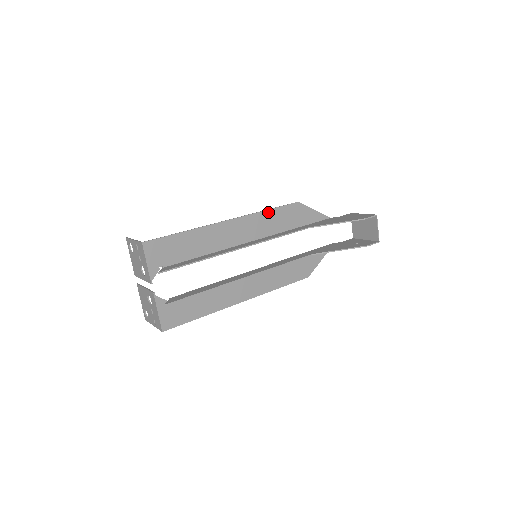
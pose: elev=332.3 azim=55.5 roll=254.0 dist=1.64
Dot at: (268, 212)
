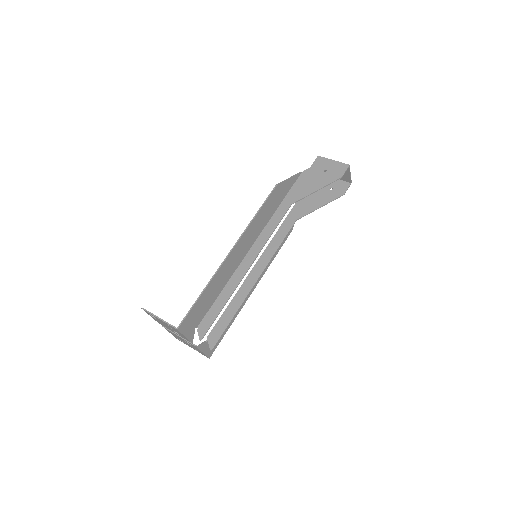
Dot at: (257, 216)
